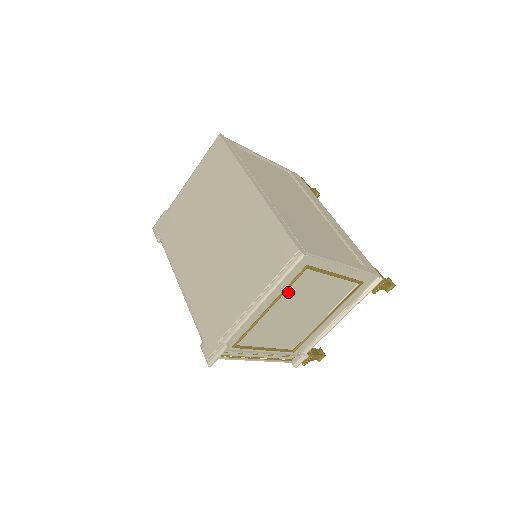
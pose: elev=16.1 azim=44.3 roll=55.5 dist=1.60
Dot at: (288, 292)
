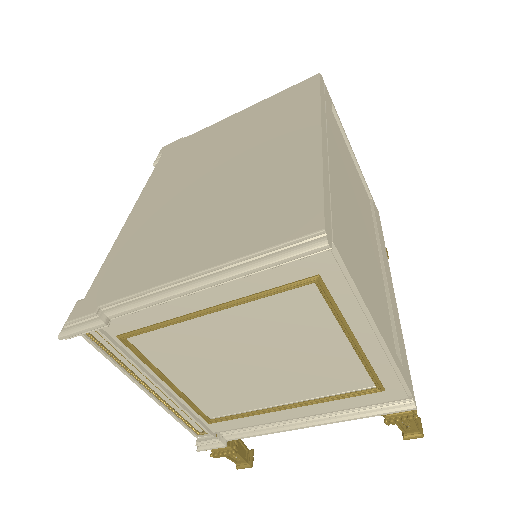
Dot at: (259, 307)
